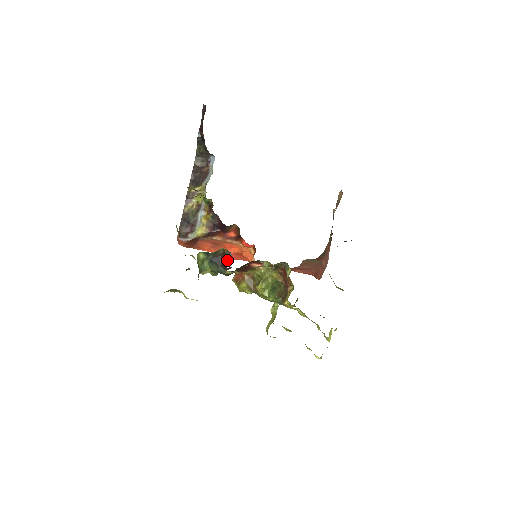
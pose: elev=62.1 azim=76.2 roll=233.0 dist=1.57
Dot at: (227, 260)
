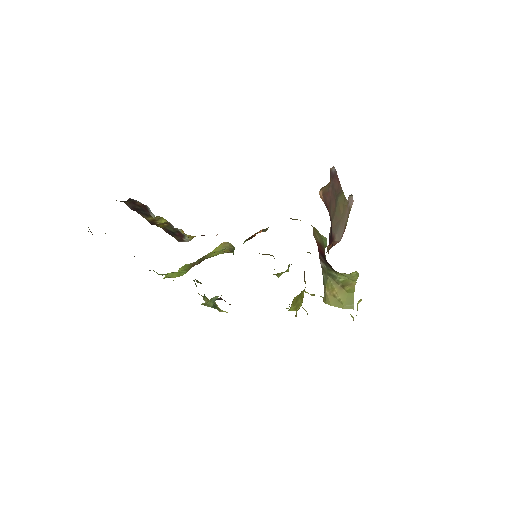
Dot at: occluded
